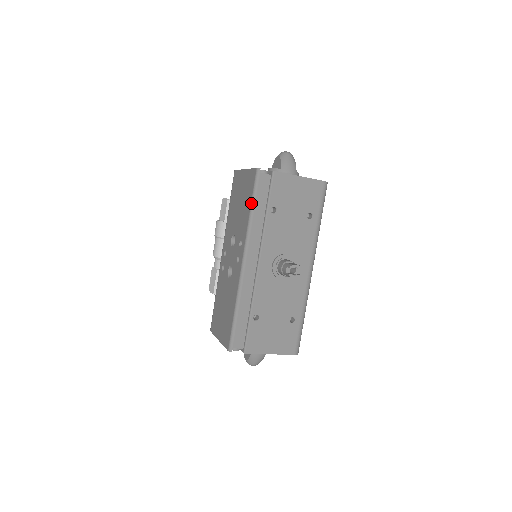
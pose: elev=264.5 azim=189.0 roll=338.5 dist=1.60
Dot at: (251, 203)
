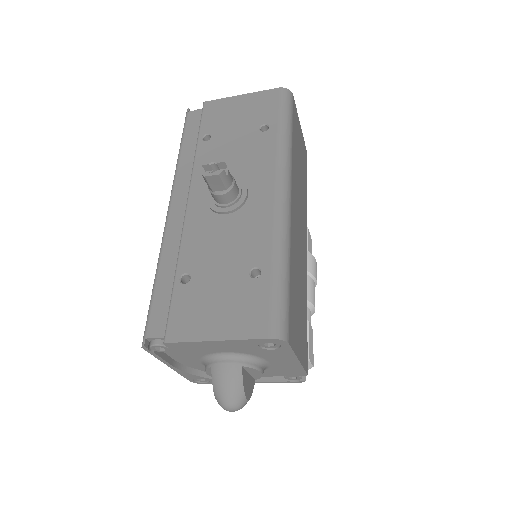
Dot at: (180, 145)
